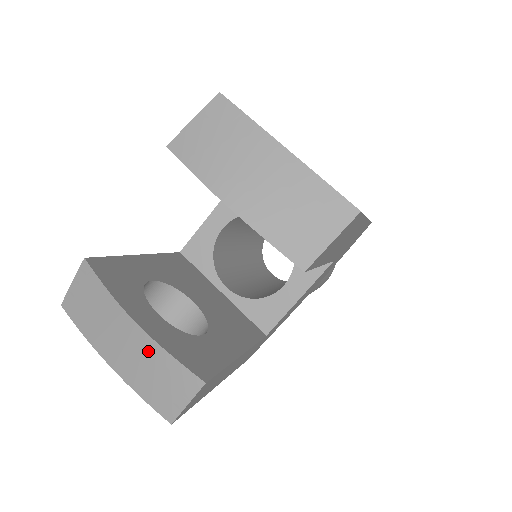
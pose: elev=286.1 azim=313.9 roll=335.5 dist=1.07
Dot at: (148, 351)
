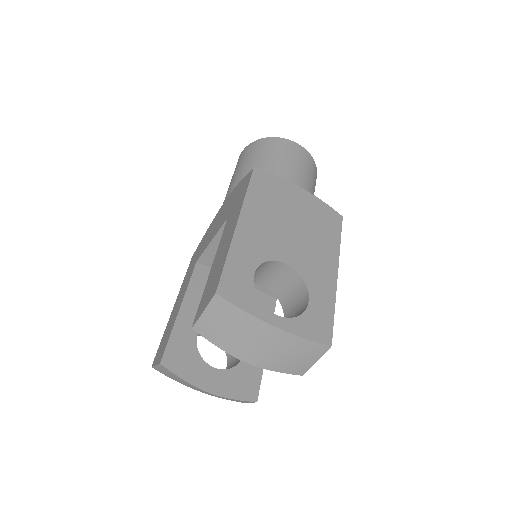
Dot at: occluded
